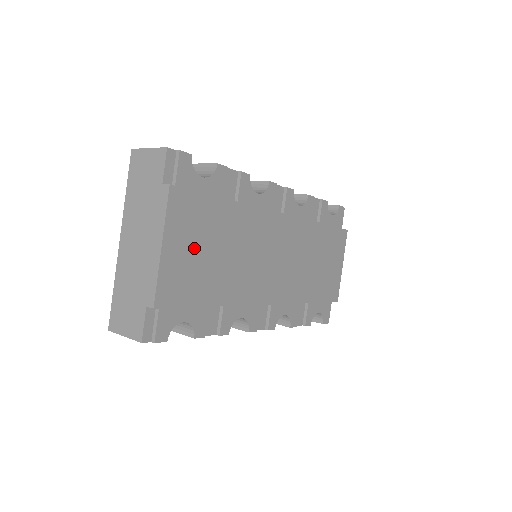
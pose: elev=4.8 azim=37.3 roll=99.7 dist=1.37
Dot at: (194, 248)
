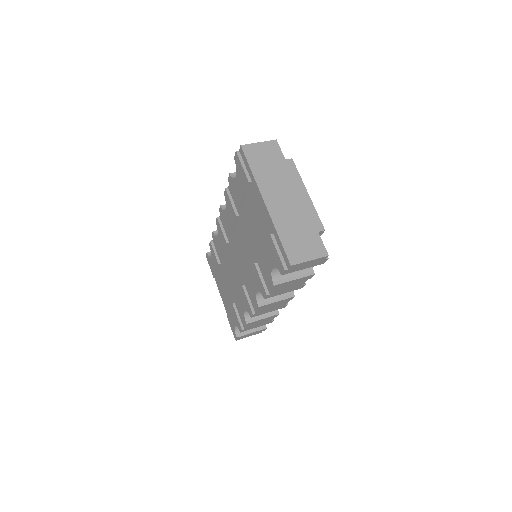
Dot at: occluded
